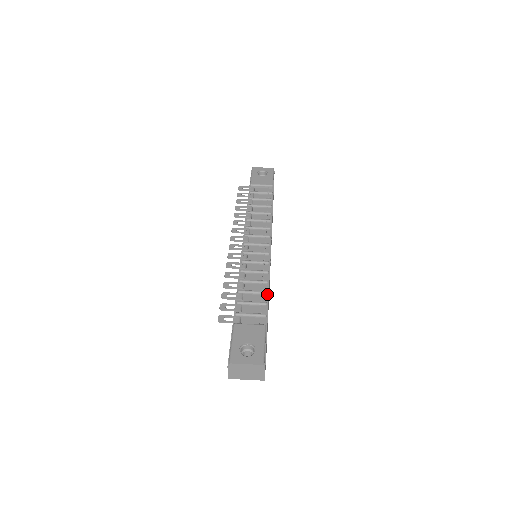
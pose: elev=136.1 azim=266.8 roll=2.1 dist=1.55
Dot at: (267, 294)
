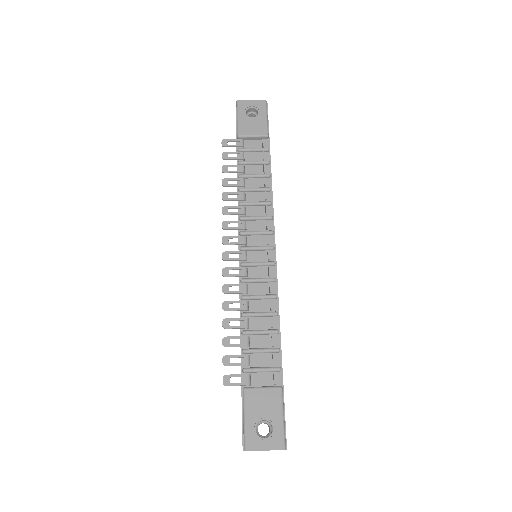
Dot at: (278, 333)
